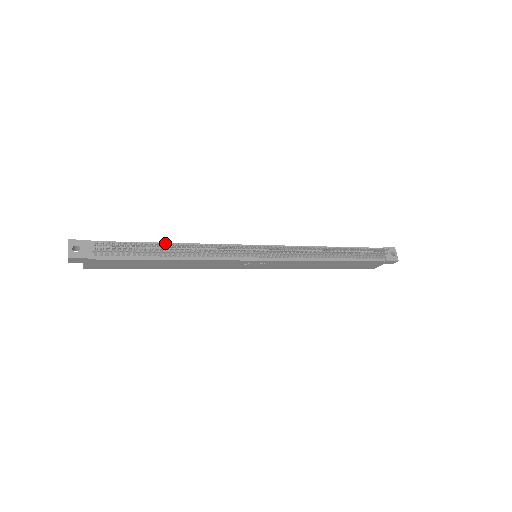
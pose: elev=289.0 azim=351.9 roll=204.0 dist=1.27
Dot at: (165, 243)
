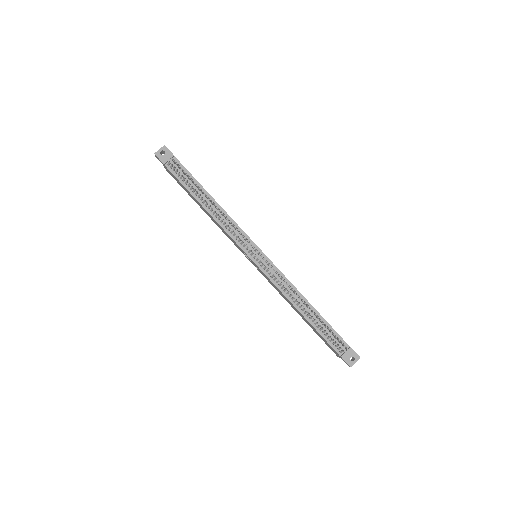
Dot at: (209, 194)
